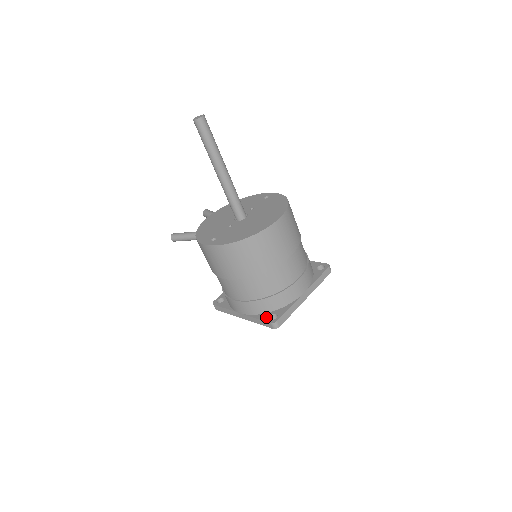
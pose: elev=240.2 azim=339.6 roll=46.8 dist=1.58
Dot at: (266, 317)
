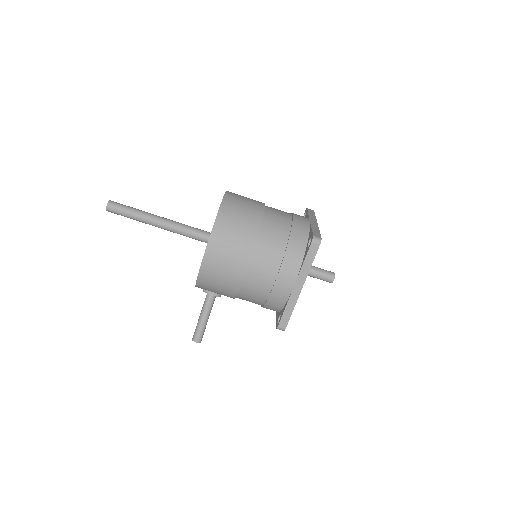
Dot at: (306, 250)
